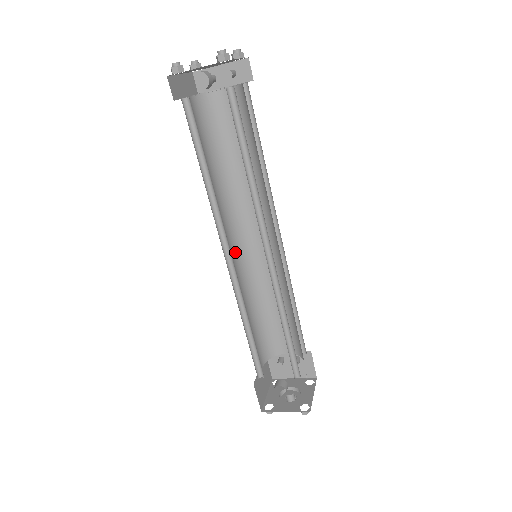
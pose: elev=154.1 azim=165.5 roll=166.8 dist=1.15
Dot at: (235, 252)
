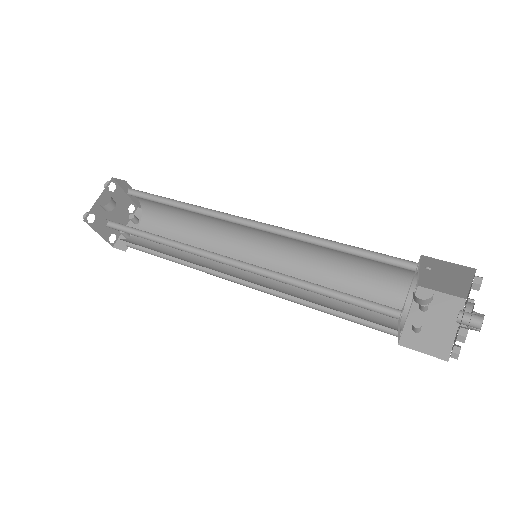
Dot at: occluded
